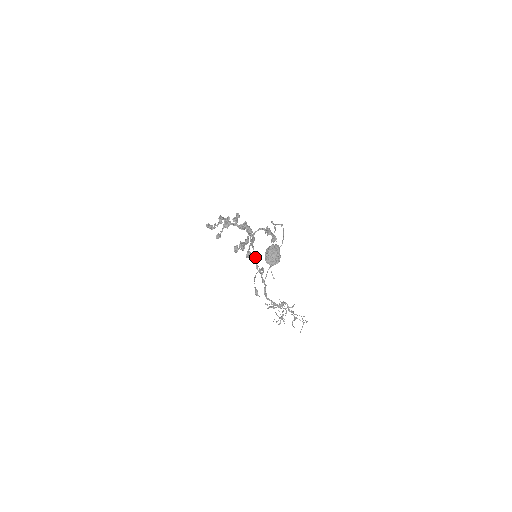
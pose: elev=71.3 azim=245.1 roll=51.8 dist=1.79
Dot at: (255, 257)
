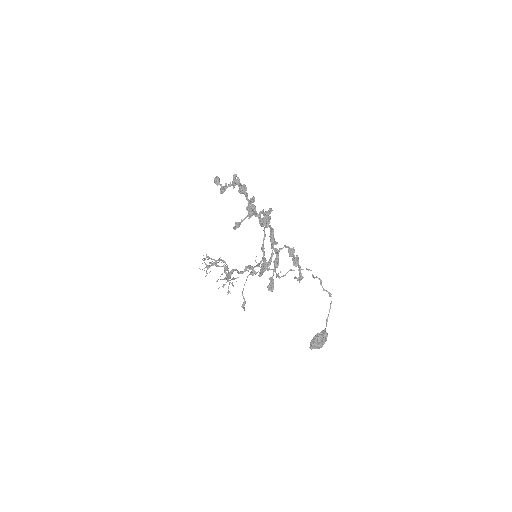
Dot at: (259, 264)
